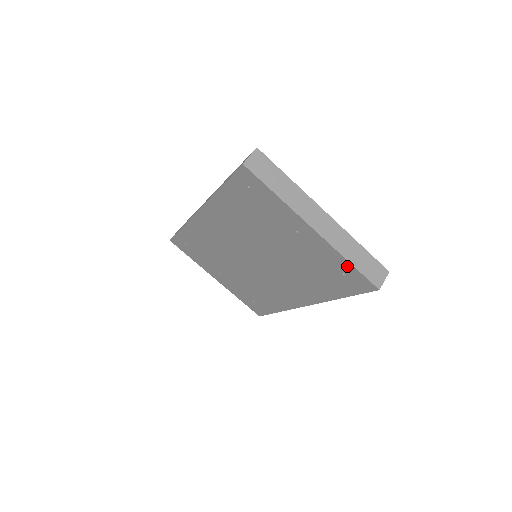
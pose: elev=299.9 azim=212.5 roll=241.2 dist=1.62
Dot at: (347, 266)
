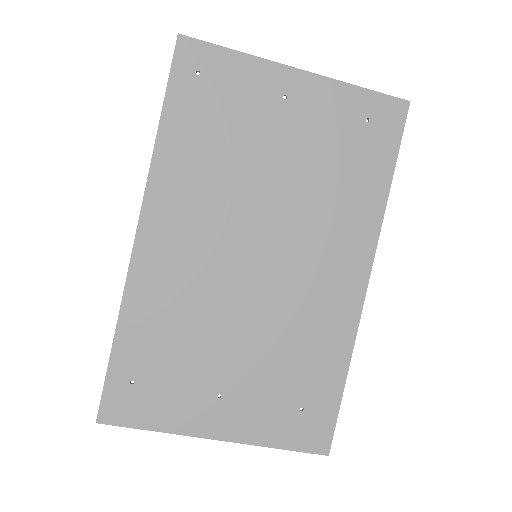
Dot at: (361, 98)
